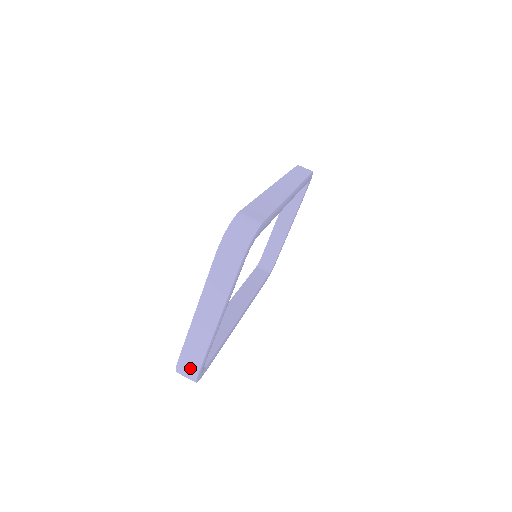
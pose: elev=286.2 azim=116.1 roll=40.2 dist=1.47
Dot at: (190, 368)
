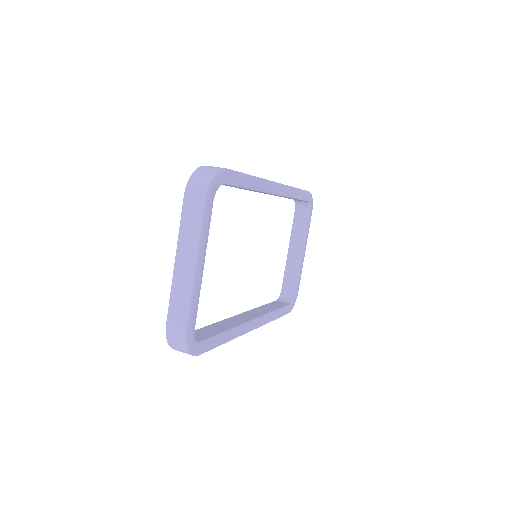
Dot at: (178, 329)
